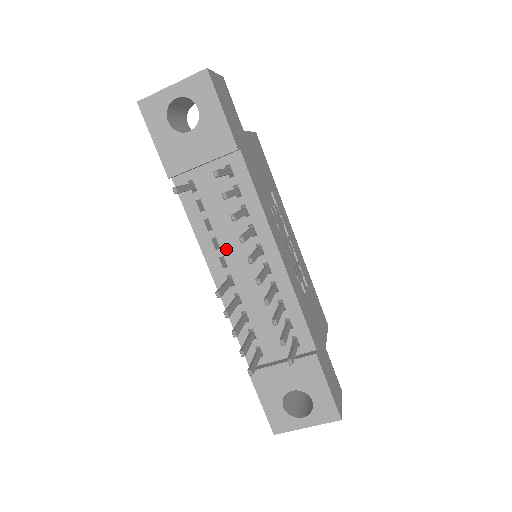
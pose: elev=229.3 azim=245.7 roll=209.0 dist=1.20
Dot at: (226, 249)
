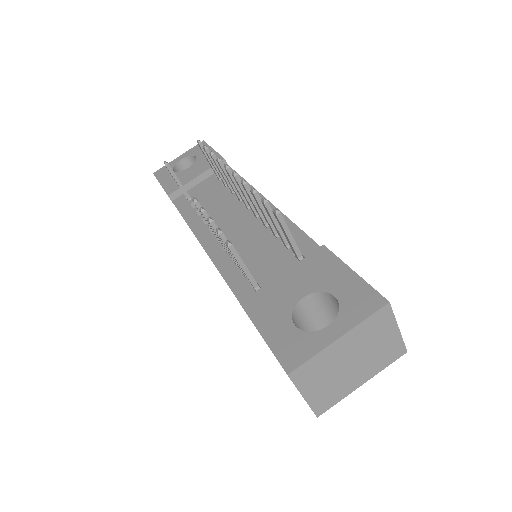
Dot at: (215, 220)
